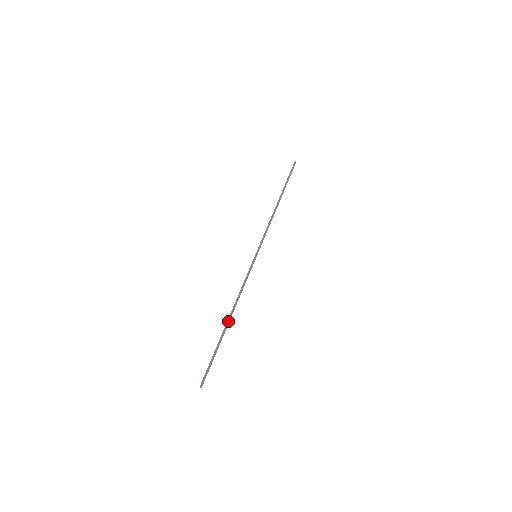
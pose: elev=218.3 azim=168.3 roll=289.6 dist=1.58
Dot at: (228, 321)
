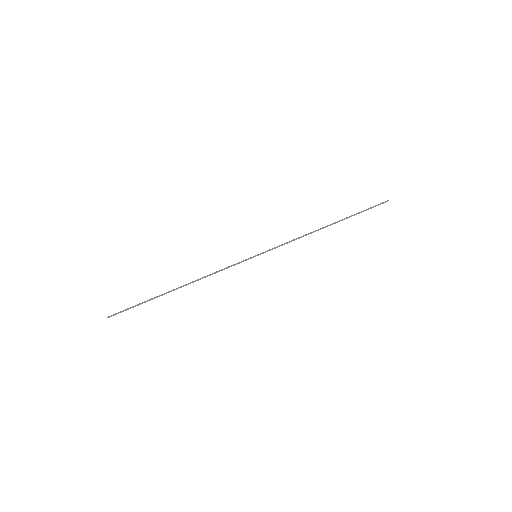
Dot at: occluded
